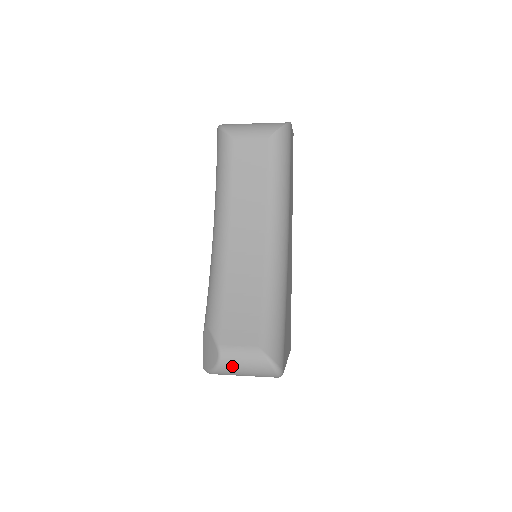
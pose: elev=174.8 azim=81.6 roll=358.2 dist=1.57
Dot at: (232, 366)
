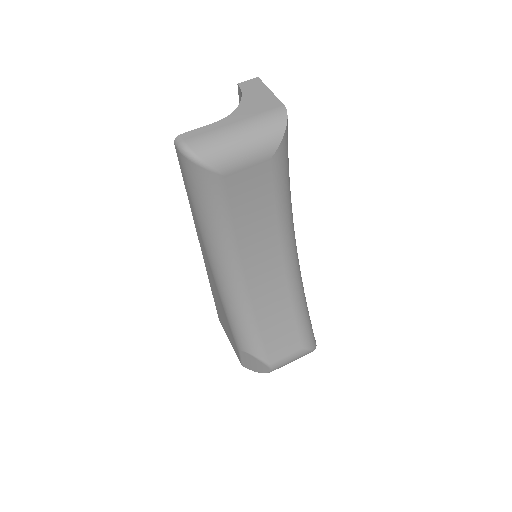
Dot at: occluded
